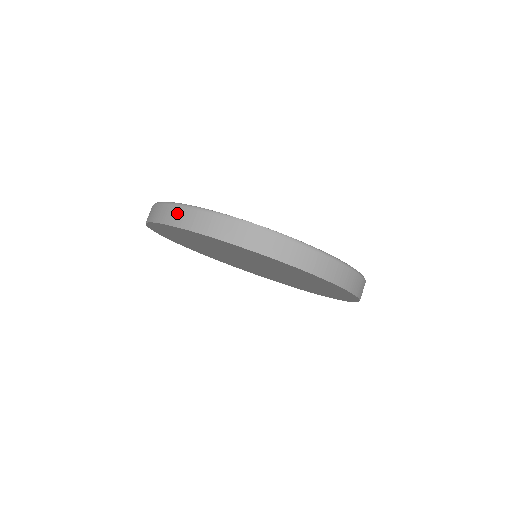
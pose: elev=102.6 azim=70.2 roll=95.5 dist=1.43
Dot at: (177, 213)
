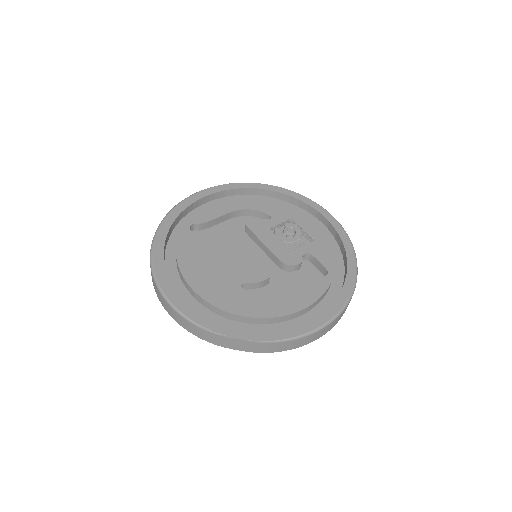
Dot at: (174, 314)
